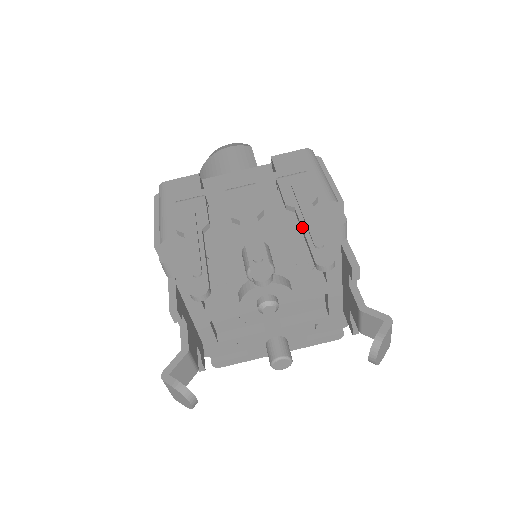
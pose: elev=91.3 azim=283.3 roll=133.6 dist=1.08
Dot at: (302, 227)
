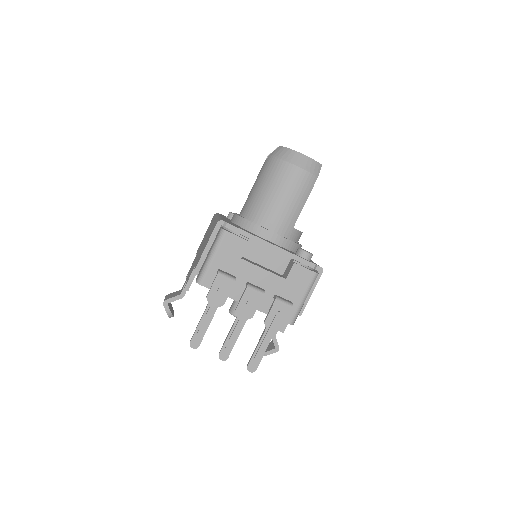
Dot at: (259, 344)
